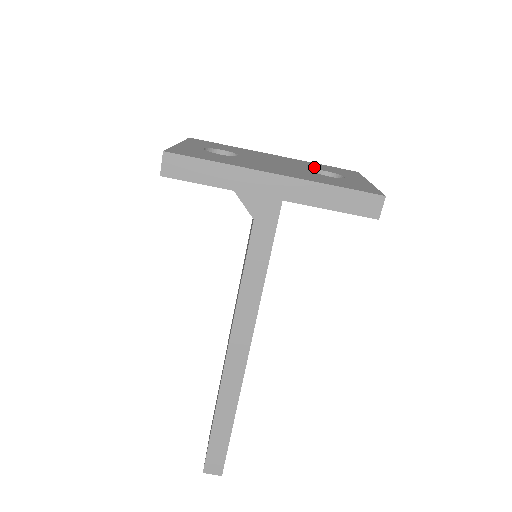
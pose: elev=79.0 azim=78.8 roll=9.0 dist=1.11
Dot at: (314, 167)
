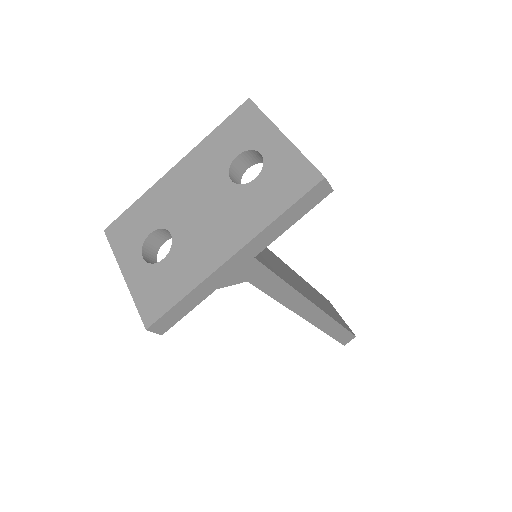
Dot at: (223, 159)
